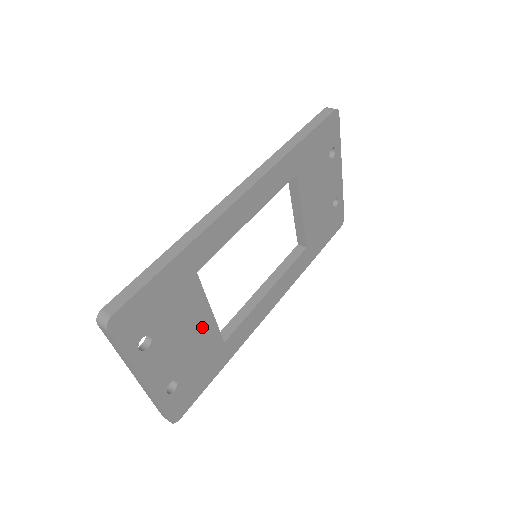
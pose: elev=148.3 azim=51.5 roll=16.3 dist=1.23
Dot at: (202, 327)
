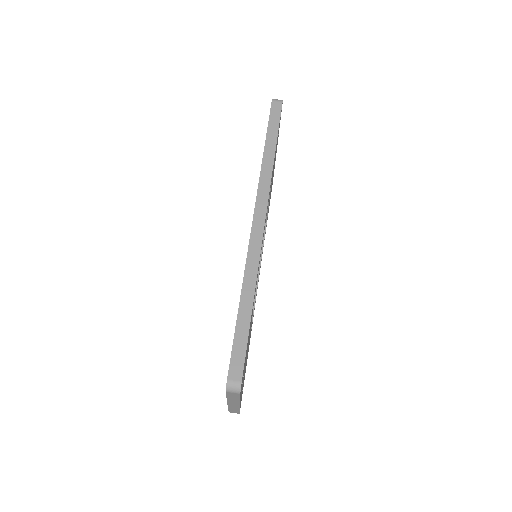
Dot at: occluded
